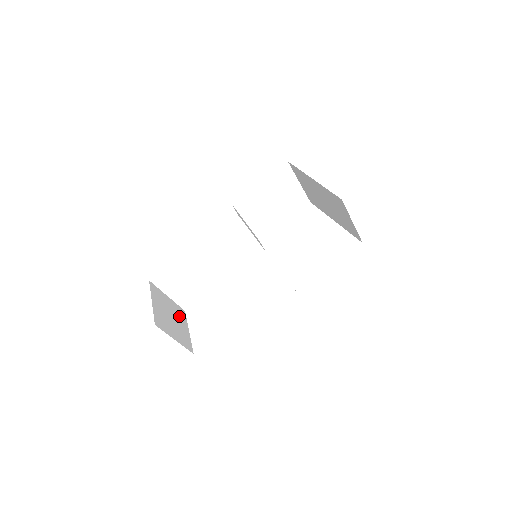
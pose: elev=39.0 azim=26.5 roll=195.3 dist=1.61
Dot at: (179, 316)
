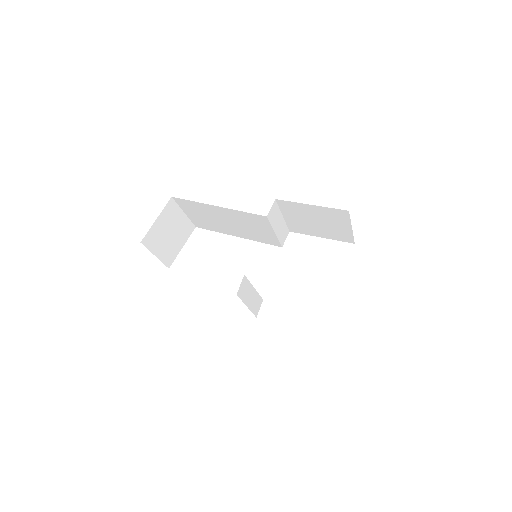
Dot at: (182, 232)
